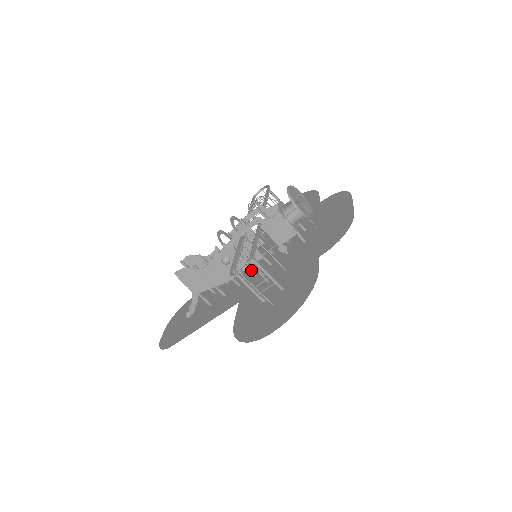
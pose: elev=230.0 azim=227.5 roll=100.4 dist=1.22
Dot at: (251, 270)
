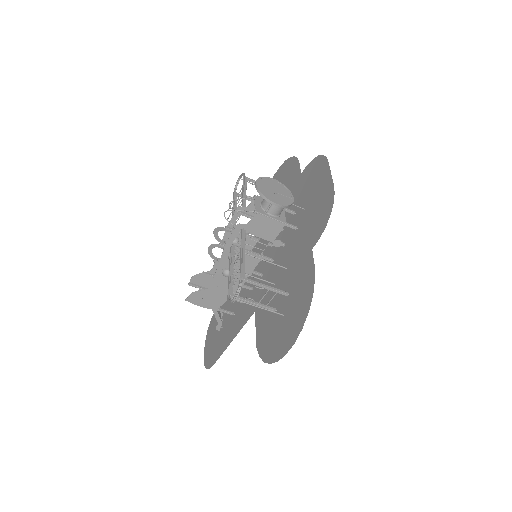
Dot at: (256, 272)
